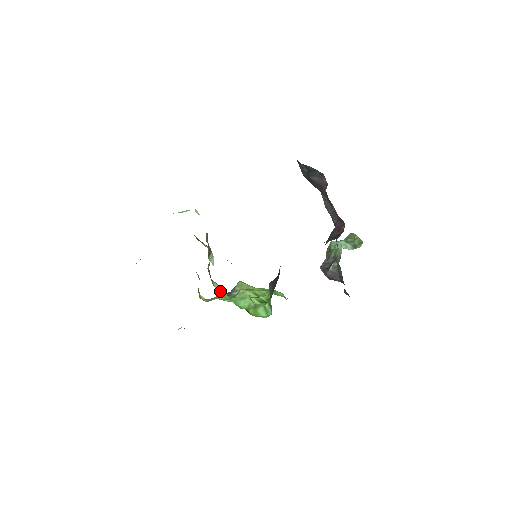
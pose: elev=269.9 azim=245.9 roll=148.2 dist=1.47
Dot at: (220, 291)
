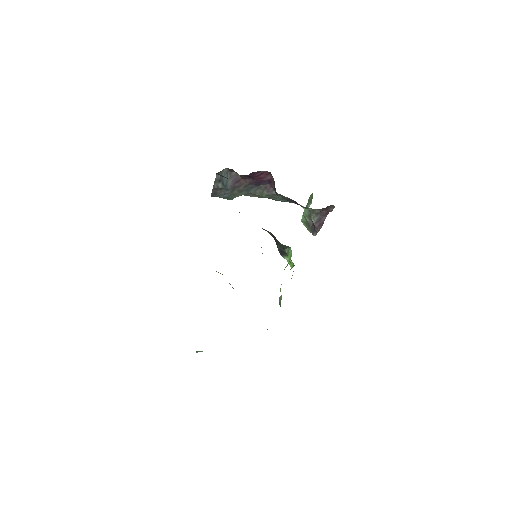
Dot at: occluded
